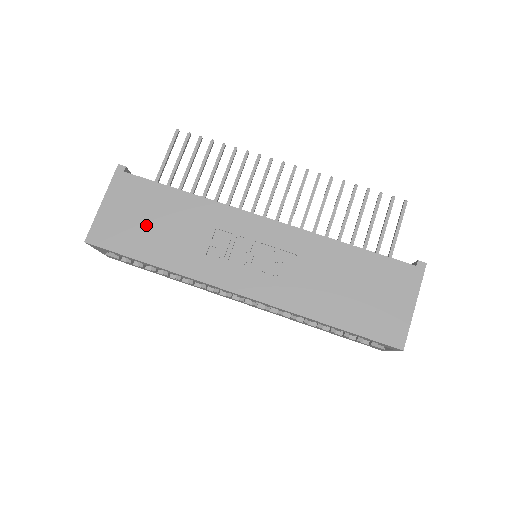
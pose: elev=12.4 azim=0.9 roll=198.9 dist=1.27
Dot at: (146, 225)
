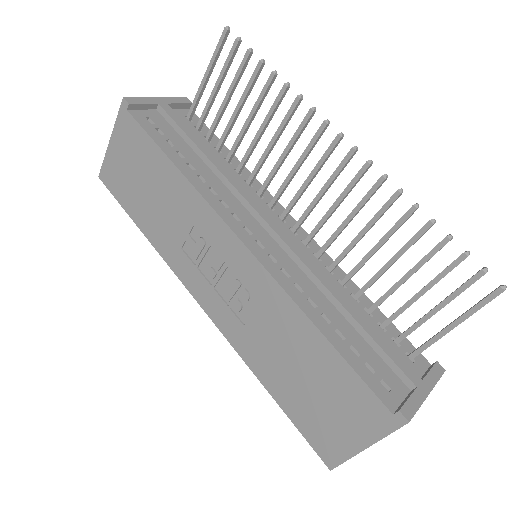
Dot at: (139, 186)
